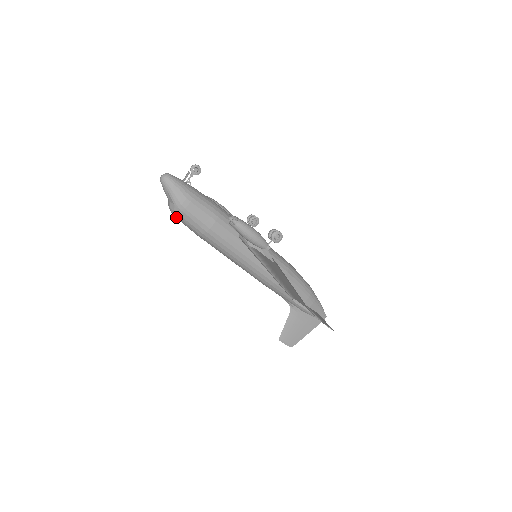
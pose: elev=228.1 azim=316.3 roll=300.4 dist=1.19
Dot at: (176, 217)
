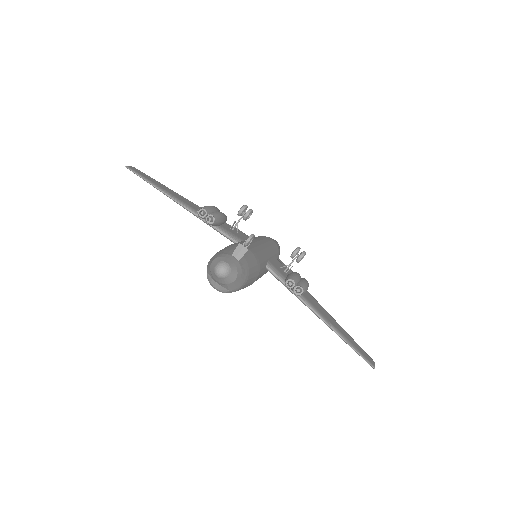
Dot at: occluded
